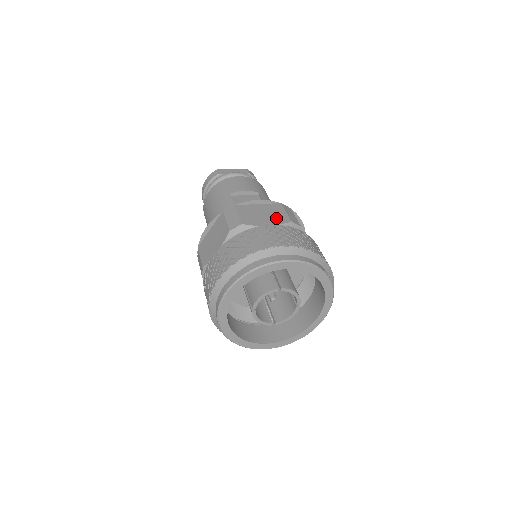
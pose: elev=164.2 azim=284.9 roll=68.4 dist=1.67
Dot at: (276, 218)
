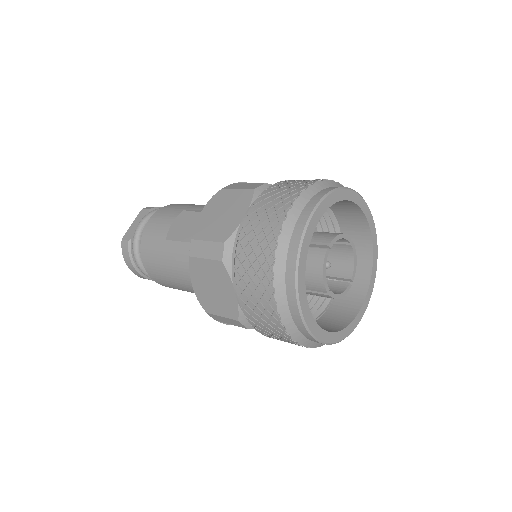
Dot at: (239, 202)
